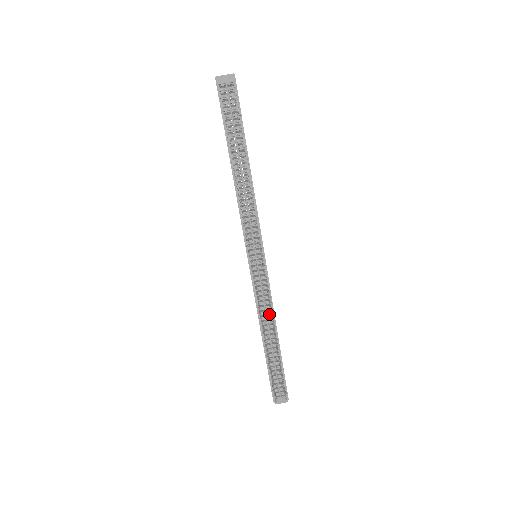
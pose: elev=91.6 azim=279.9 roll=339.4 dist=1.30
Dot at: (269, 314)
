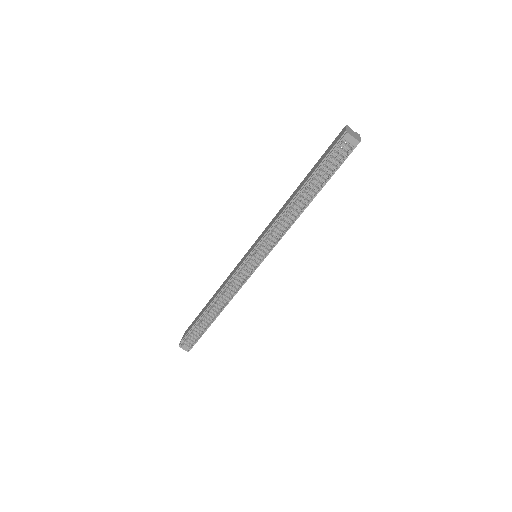
Dot at: (229, 296)
